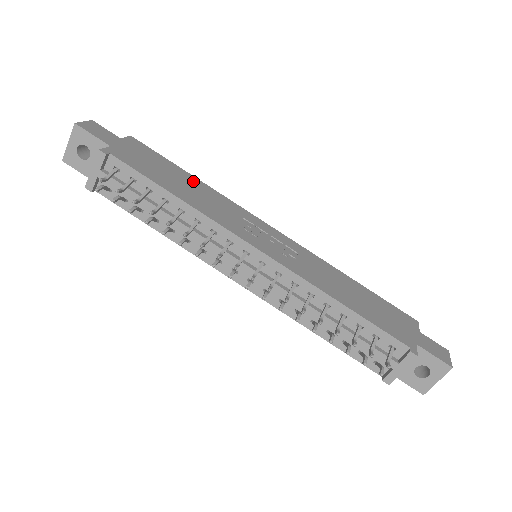
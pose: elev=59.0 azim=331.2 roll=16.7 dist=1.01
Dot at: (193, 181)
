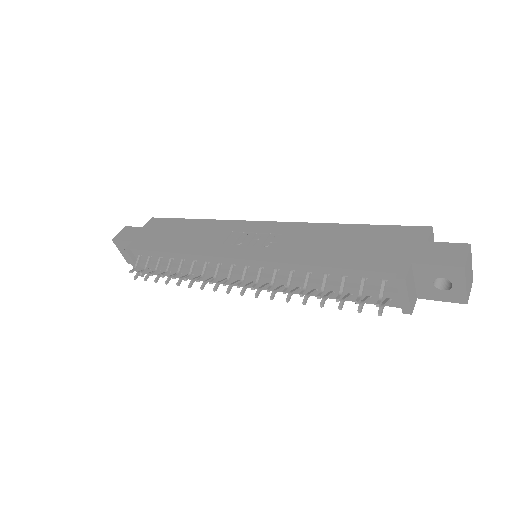
Dot at: (194, 225)
